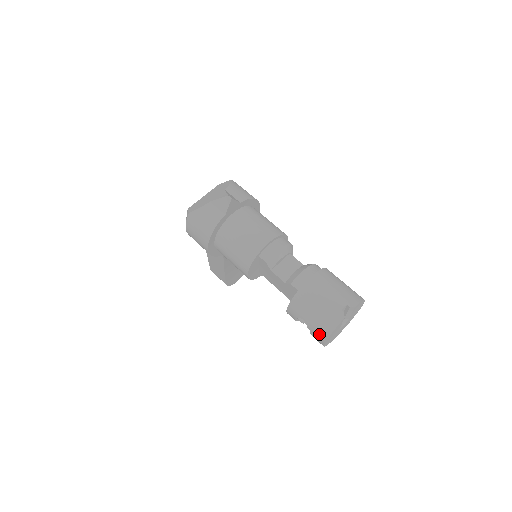
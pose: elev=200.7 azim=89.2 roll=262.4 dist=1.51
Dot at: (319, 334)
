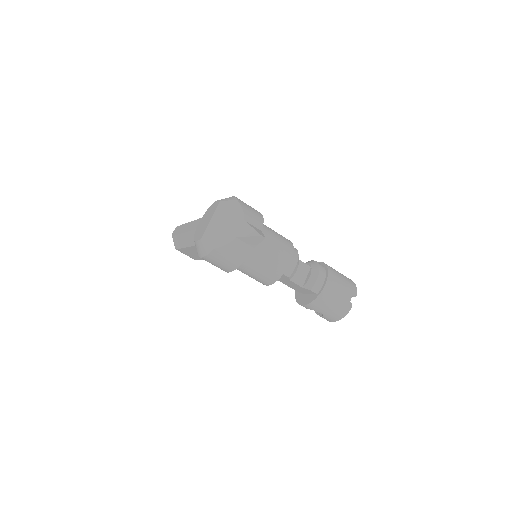
Dot at: (331, 318)
